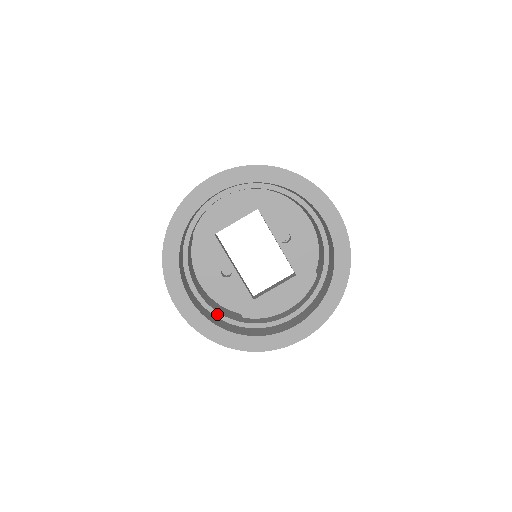
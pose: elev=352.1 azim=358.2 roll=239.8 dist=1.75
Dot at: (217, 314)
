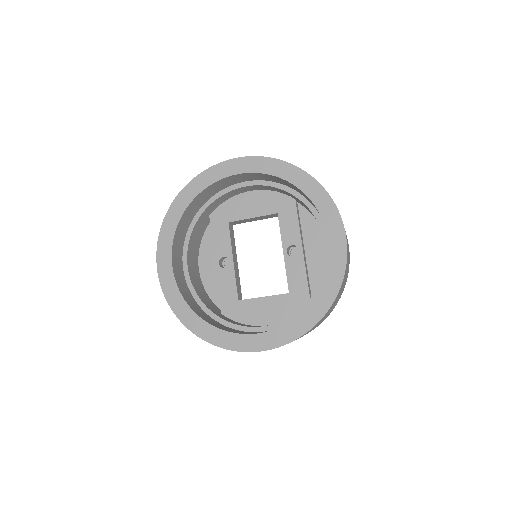
Dot at: (195, 295)
